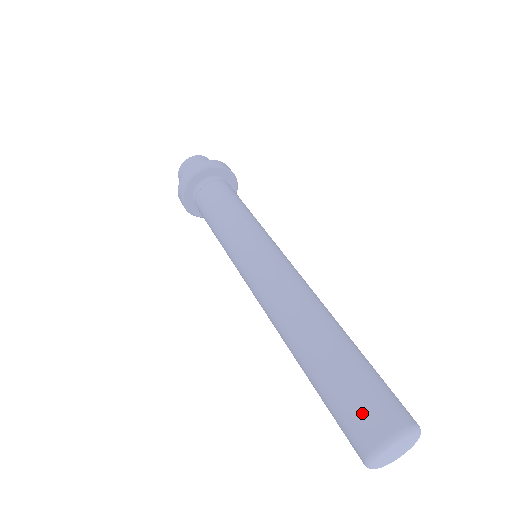
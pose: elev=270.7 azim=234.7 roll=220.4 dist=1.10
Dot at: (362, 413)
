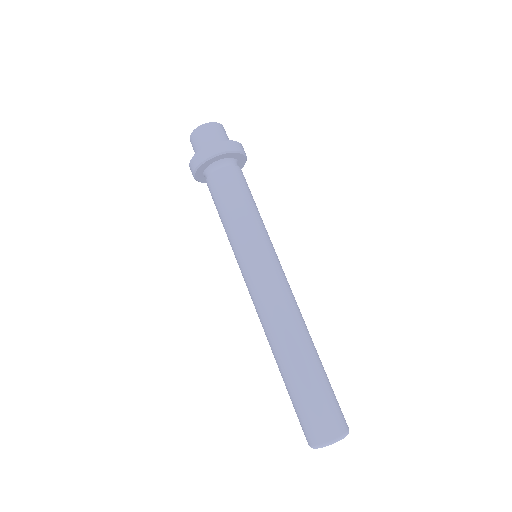
Dot at: (321, 419)
